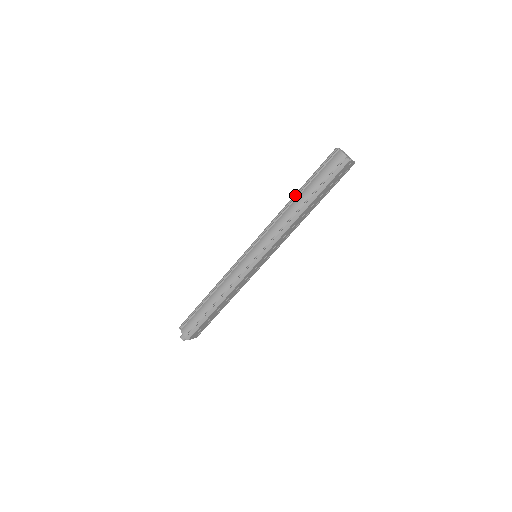
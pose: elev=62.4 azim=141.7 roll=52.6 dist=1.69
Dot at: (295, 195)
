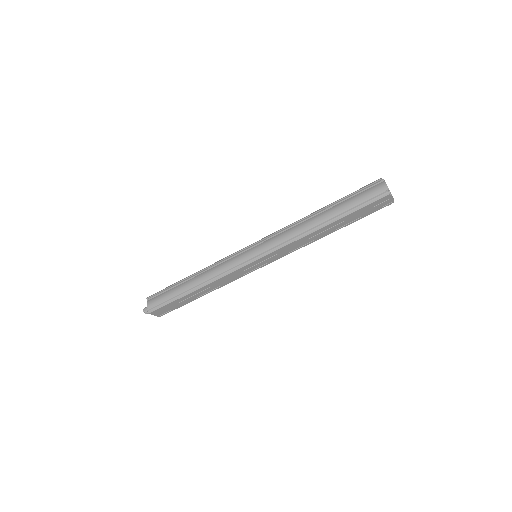
Dot at: (321, 208)
